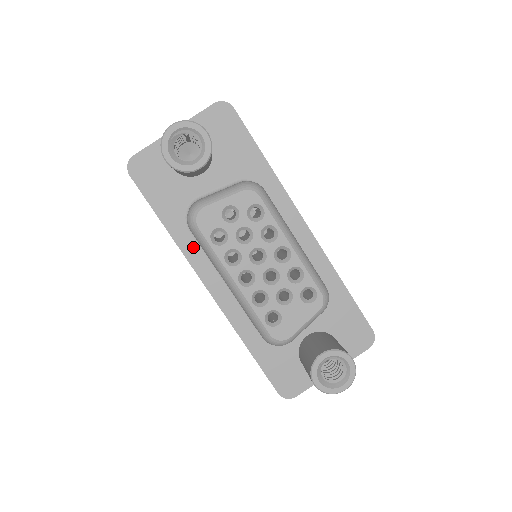
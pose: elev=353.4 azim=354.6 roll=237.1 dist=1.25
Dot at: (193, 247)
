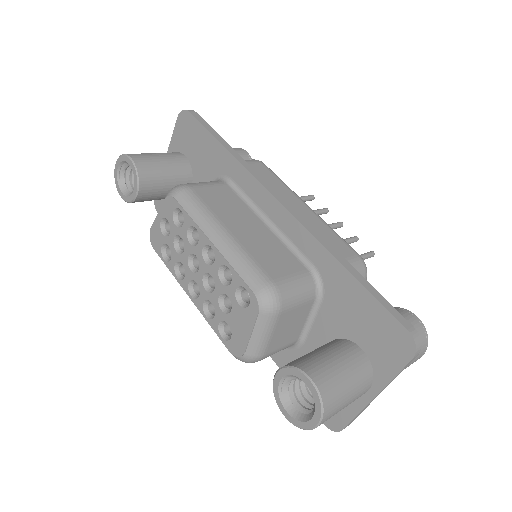
Dot at: occluded
